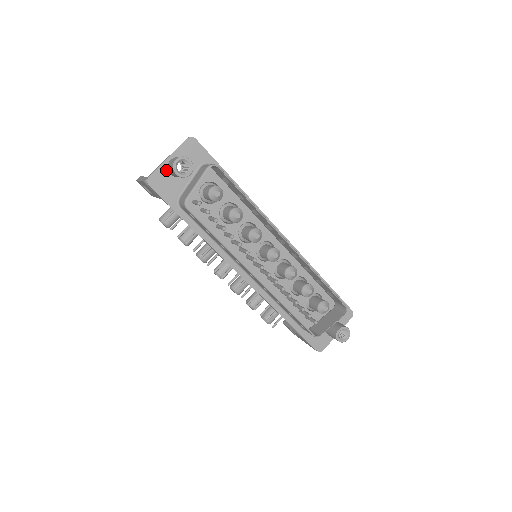
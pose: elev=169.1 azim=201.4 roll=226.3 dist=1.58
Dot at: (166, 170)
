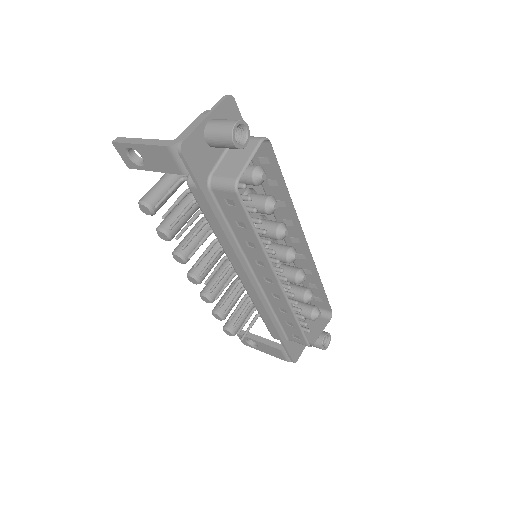
Dot at: (202, 135)
